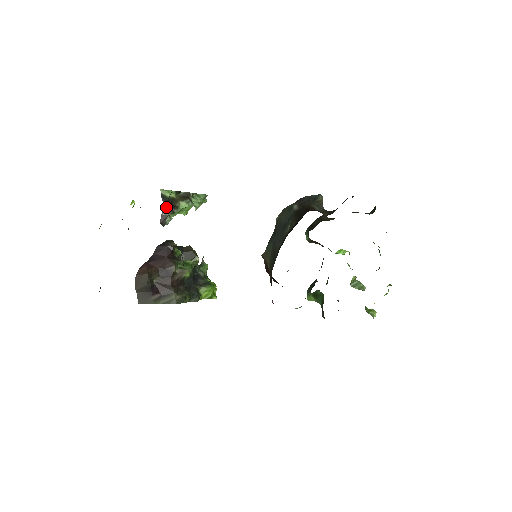
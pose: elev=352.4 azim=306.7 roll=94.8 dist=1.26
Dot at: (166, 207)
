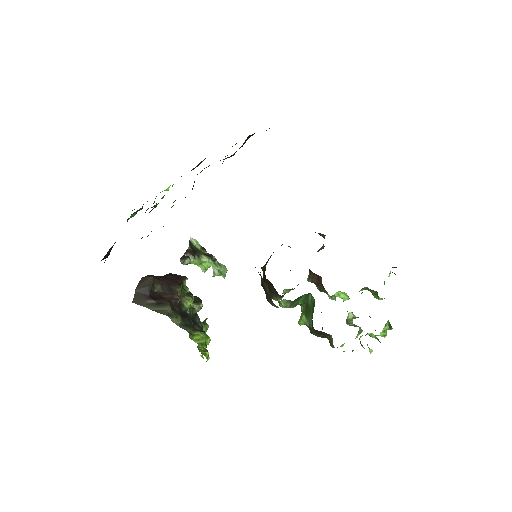
Dot at: (190, 251)
